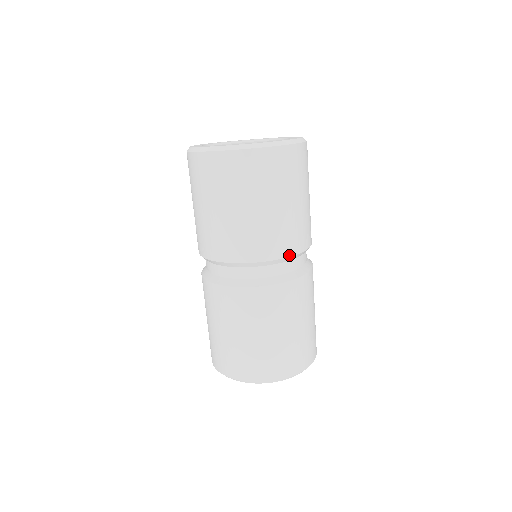
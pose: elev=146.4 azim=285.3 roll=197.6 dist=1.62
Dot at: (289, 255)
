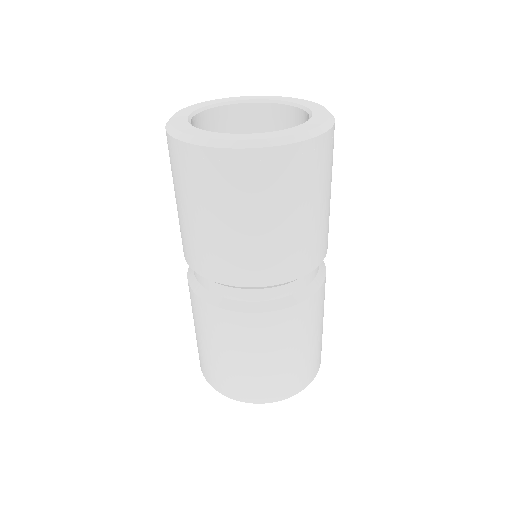
Dot at: (307, 272)
